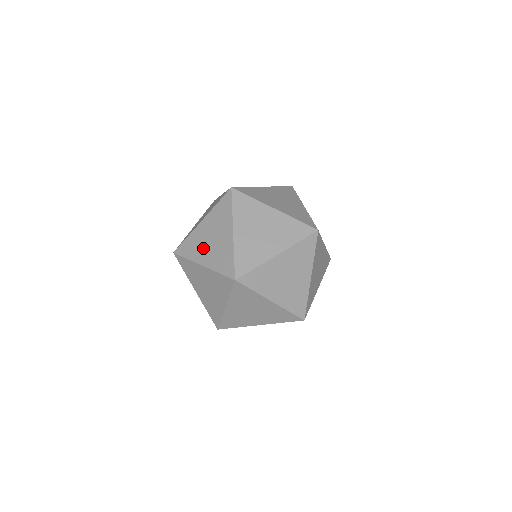
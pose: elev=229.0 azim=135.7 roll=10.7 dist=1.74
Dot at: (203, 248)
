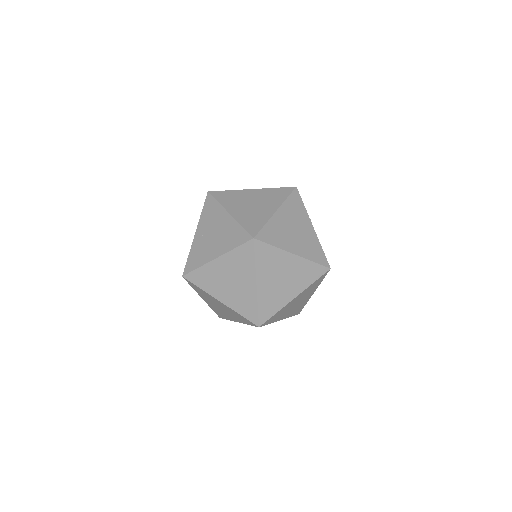
Dot at: occluded
